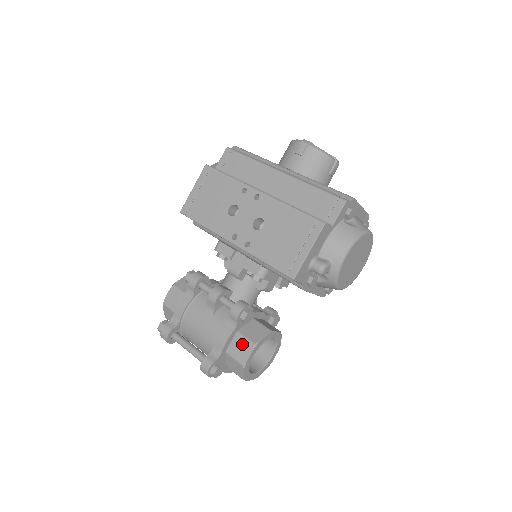
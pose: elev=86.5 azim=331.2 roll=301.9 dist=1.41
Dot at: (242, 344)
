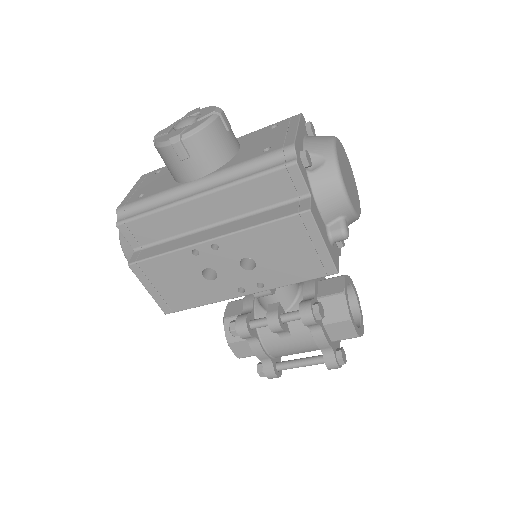
Dot at: (338, 328)
